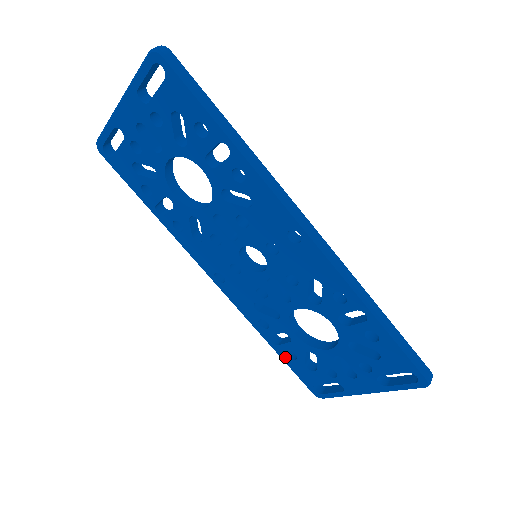
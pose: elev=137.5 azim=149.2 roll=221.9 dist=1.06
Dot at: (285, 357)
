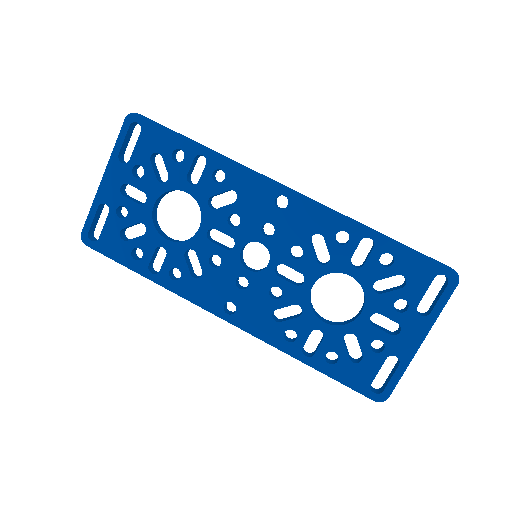
Dot at: (327, 367)
